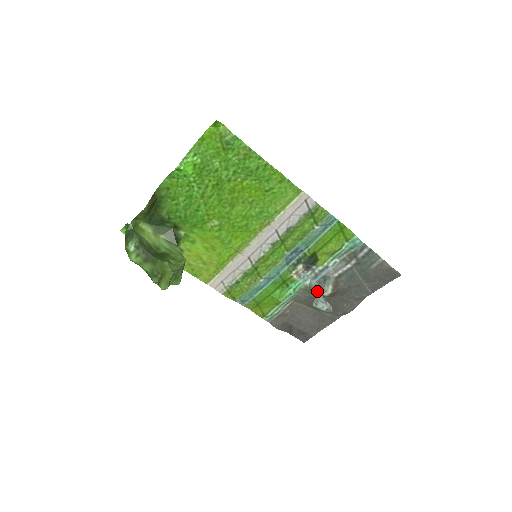
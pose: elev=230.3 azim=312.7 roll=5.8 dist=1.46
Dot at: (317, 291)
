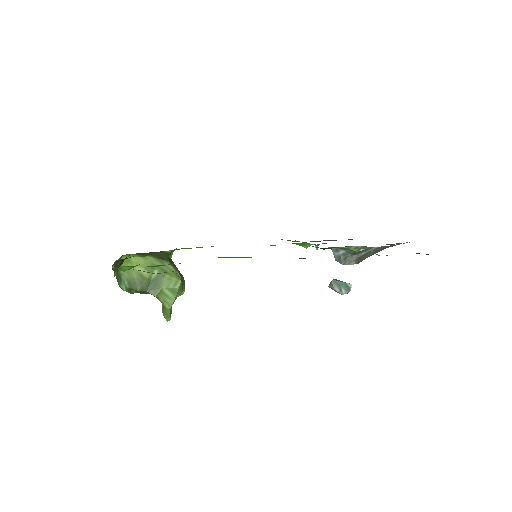
Dot at: occluded
